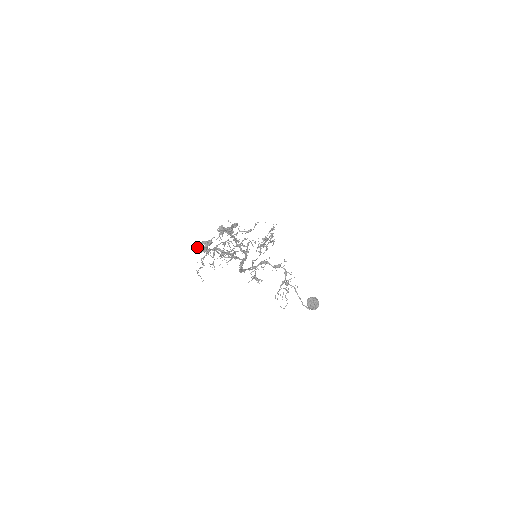
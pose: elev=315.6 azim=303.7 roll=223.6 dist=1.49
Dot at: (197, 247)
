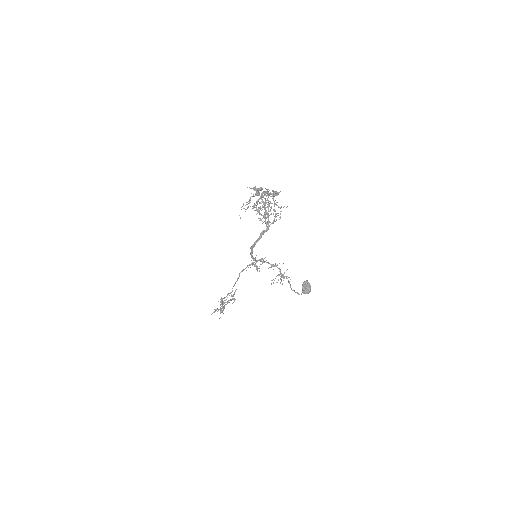
Dot at: (250, 188)
